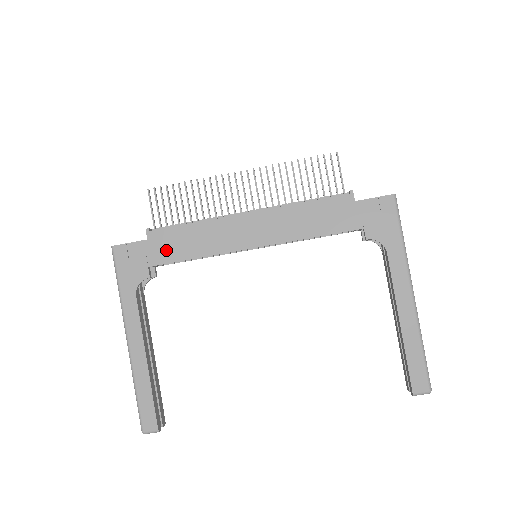
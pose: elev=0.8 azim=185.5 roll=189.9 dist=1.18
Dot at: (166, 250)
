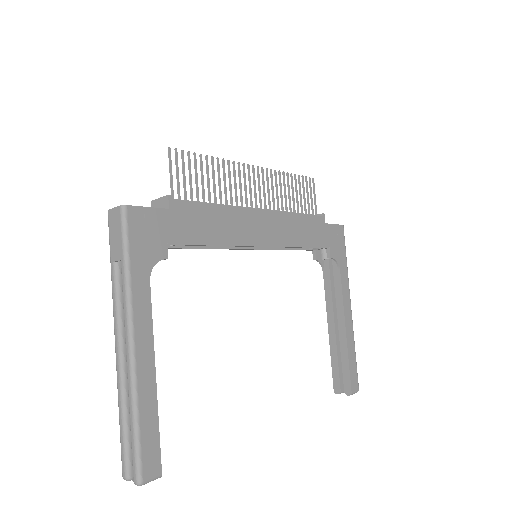
Dot at: (188, 228)
